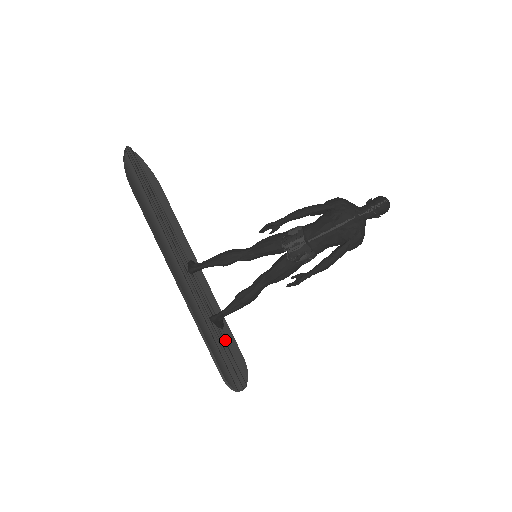
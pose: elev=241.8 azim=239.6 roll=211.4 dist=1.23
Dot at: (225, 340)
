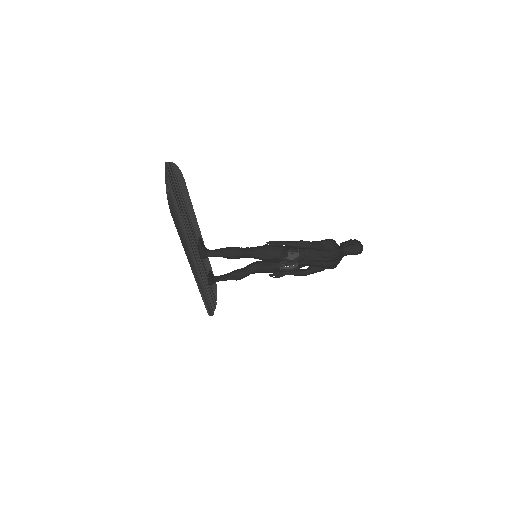
Dot at: occluded
